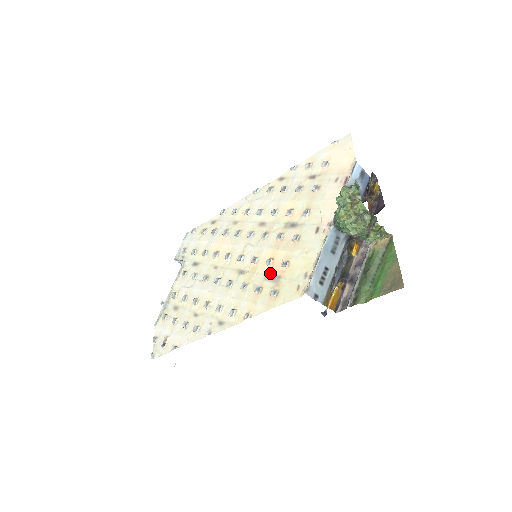
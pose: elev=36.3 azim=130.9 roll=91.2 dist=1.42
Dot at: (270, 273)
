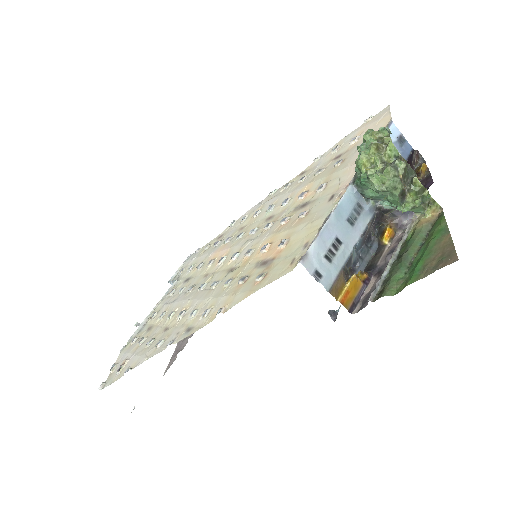
Dot at: (263, 259)
